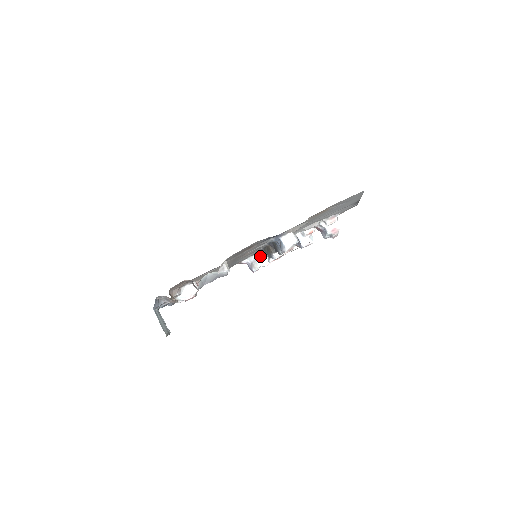
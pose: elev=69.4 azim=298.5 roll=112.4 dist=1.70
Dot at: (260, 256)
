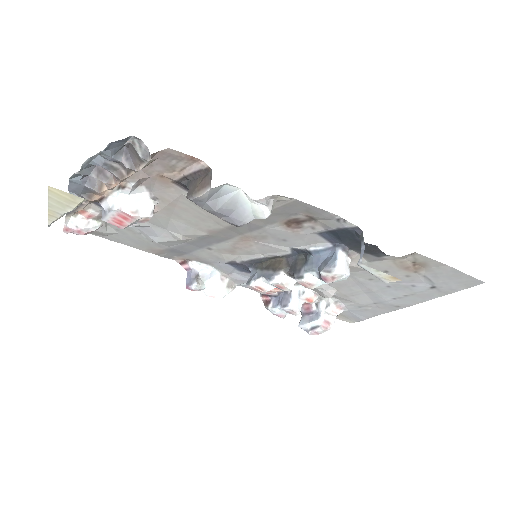
Dot at: (217, 276)
